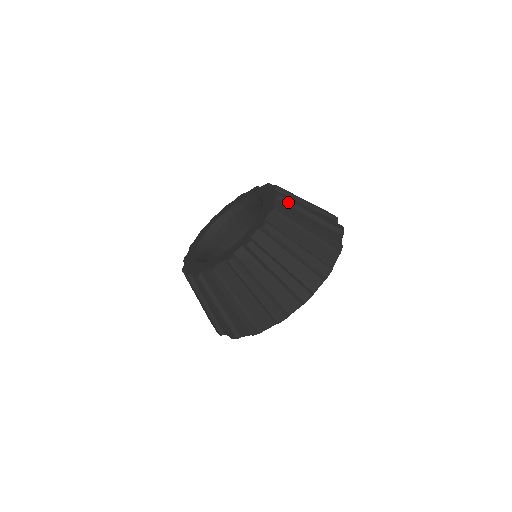
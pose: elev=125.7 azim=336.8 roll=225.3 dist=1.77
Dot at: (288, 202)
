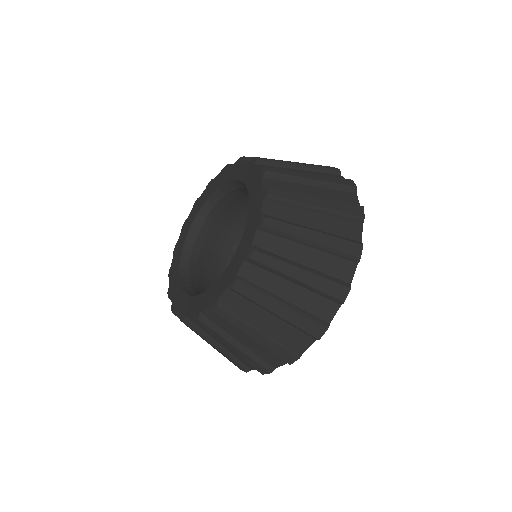
Dot at: occluded
